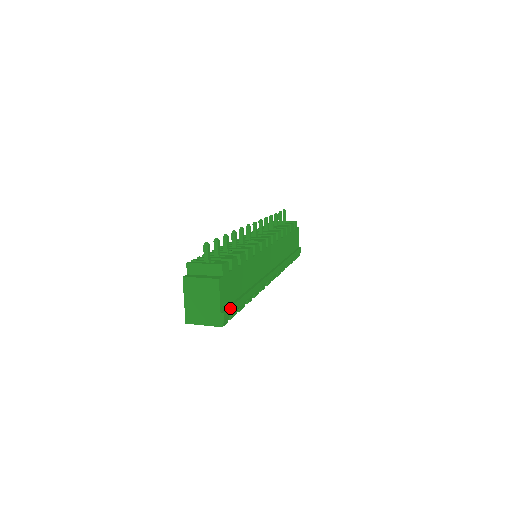
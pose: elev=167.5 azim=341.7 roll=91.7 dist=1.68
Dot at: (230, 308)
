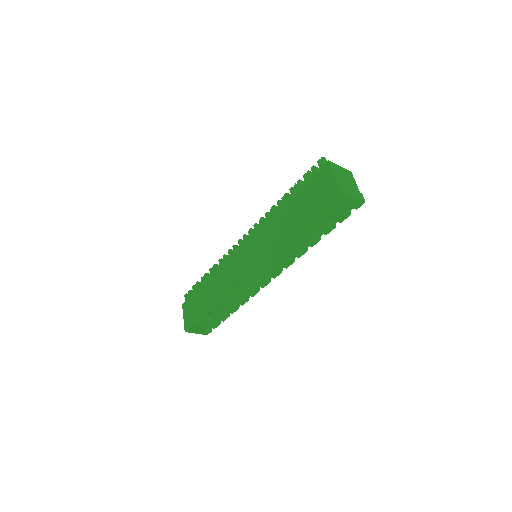
Dot at: occluded
